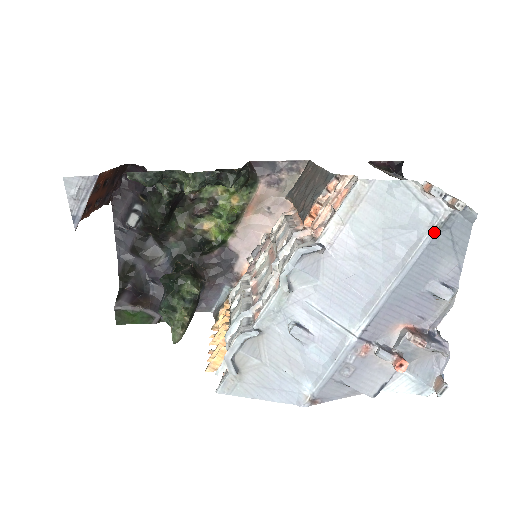
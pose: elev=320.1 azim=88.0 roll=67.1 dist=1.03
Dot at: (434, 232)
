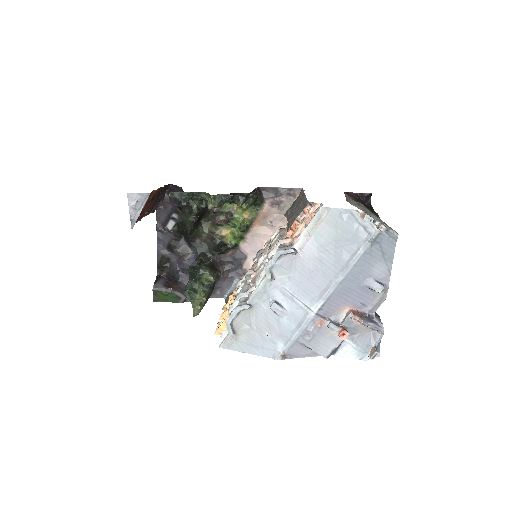
Dot at: (368, 245)
